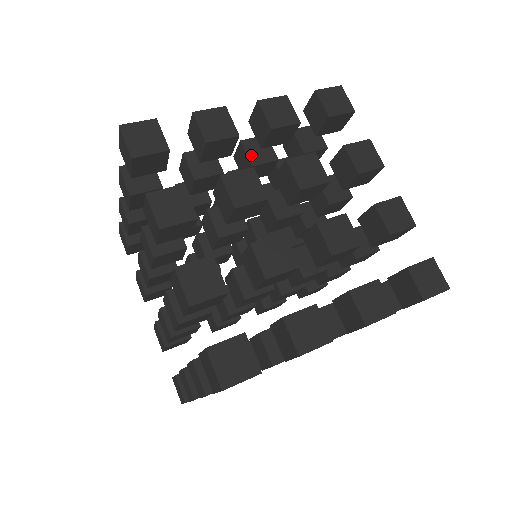
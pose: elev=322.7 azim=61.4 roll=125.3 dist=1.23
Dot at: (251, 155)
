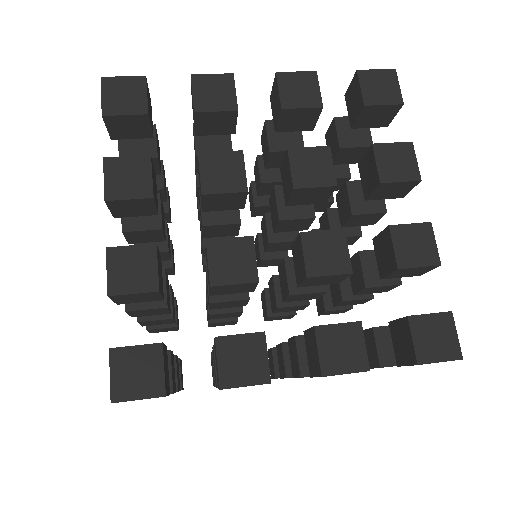
Dot at: (272, 139)
